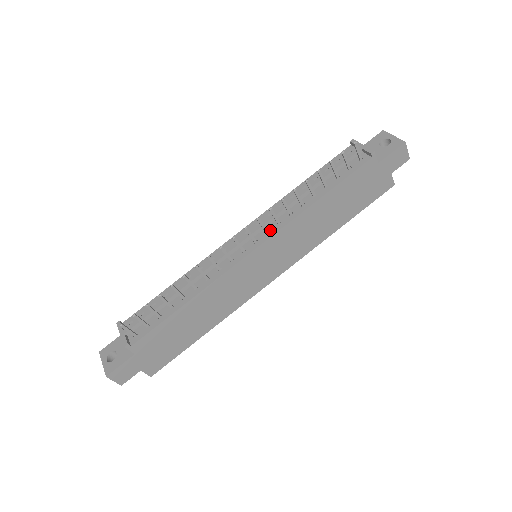
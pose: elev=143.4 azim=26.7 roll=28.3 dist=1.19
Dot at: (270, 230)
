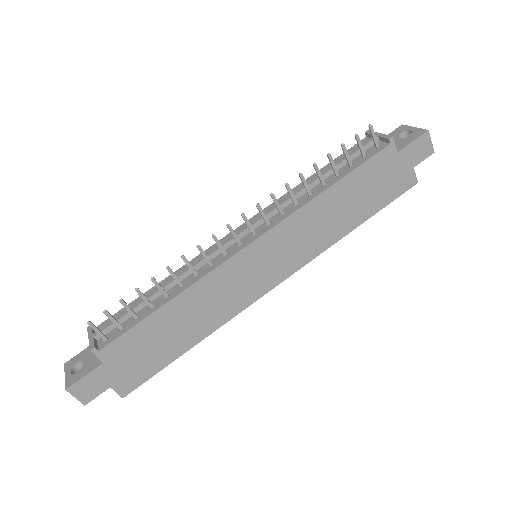
Dot at: (272, 221)
